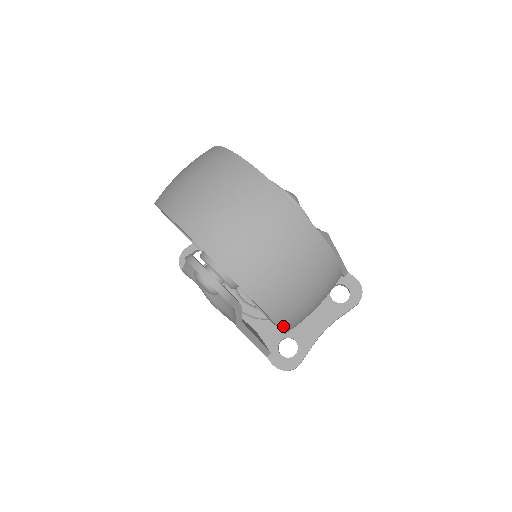
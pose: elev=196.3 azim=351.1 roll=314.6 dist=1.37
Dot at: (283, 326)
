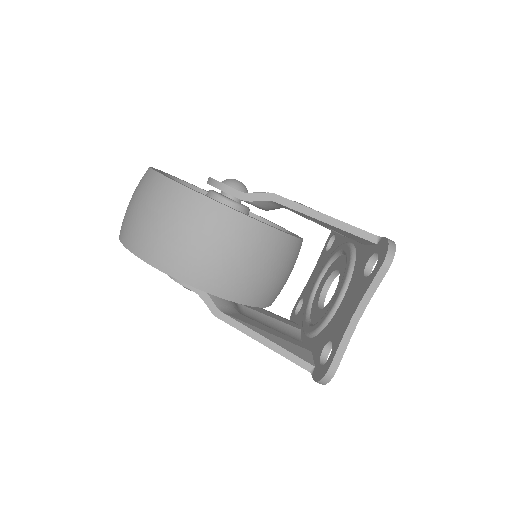
Dot at: (171, 273)
